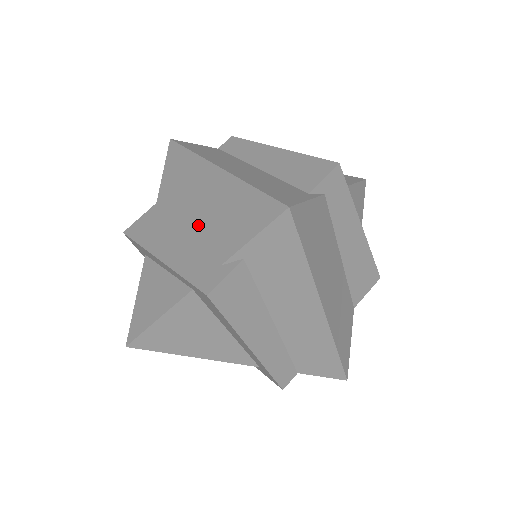
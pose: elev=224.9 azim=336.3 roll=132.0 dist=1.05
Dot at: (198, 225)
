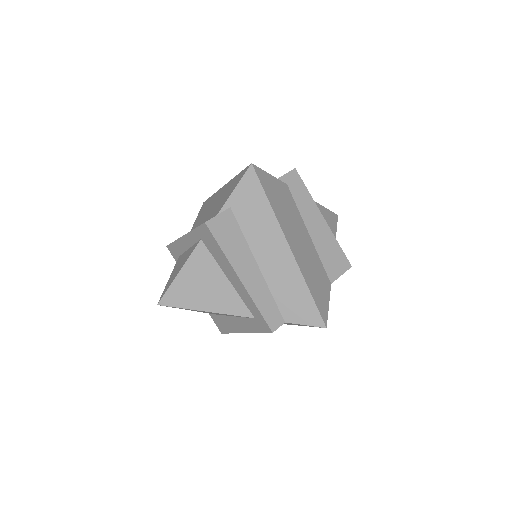
Dot at: (209, 214)
